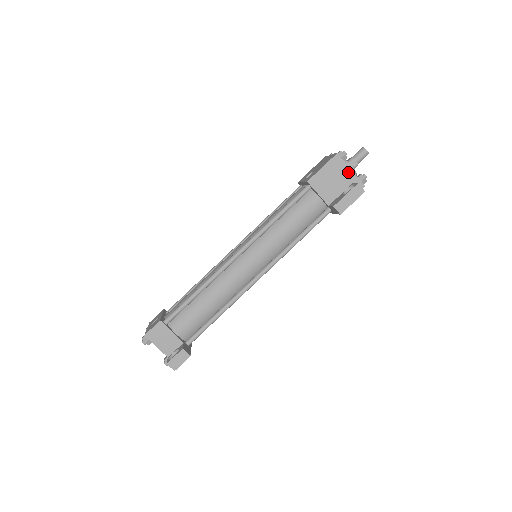
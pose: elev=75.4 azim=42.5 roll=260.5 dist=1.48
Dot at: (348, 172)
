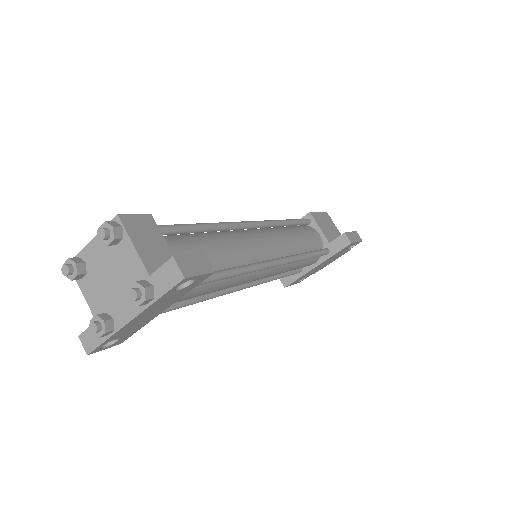
Dot at: (337, 230)
